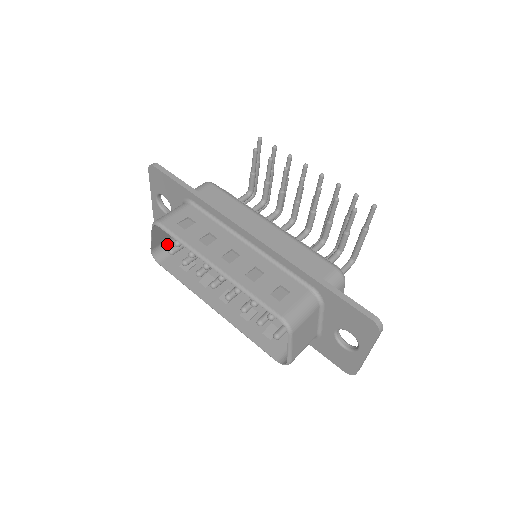
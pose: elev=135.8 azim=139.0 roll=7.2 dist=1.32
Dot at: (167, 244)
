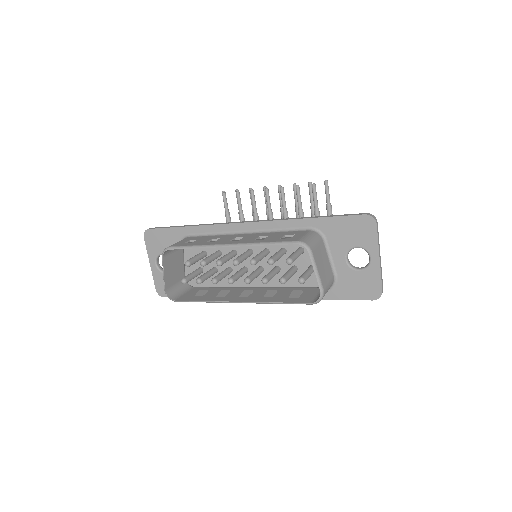
Dot at: (177, 288)
